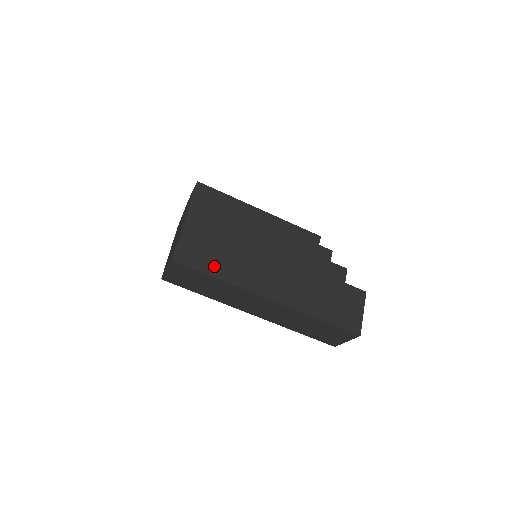
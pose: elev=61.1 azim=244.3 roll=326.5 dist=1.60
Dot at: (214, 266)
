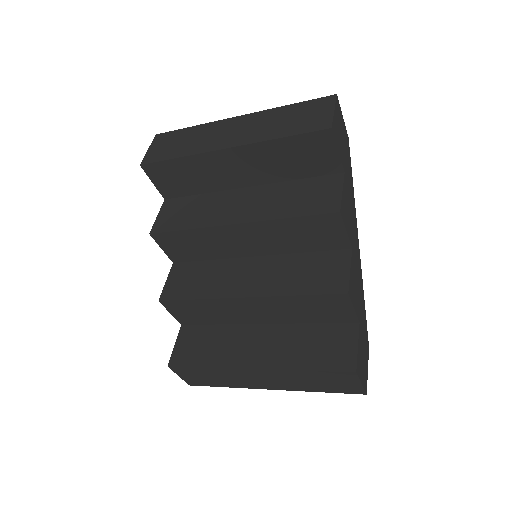
Dot at: (215, 383)
